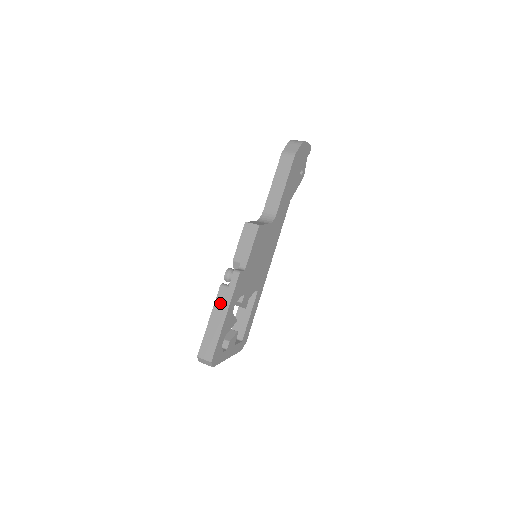
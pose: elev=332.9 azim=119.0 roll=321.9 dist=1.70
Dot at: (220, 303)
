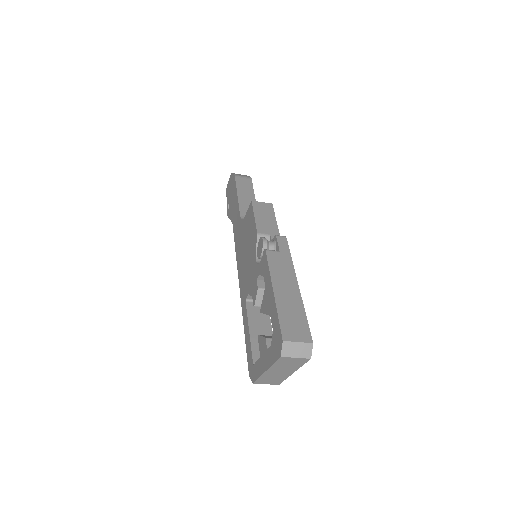
Dot at: (278, 268)
